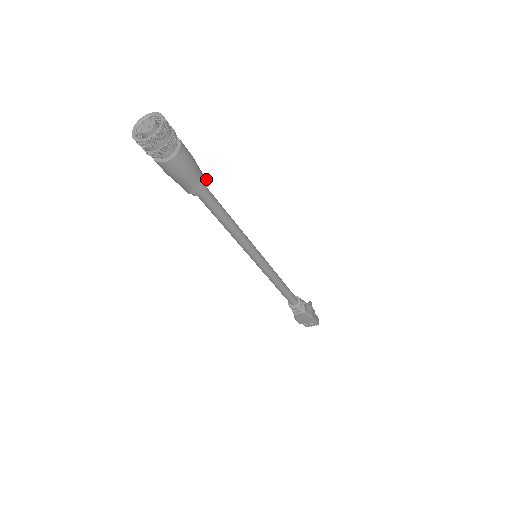
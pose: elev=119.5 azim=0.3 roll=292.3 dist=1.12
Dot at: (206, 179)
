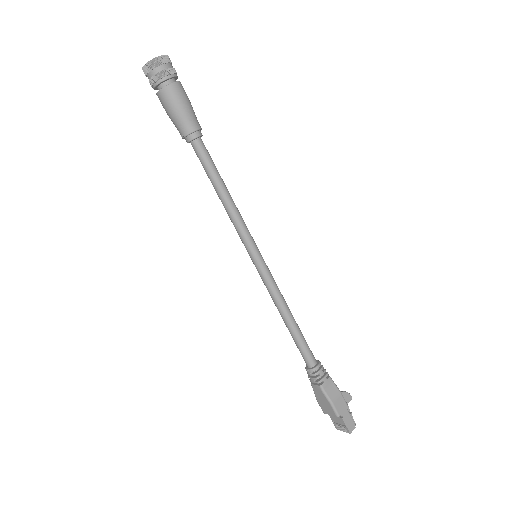
Dot at: (198, 129)
